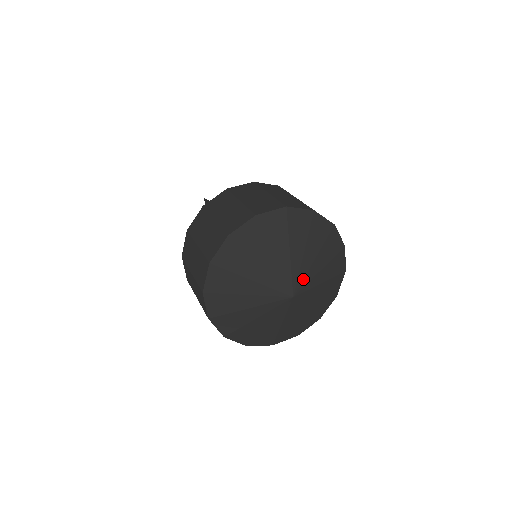
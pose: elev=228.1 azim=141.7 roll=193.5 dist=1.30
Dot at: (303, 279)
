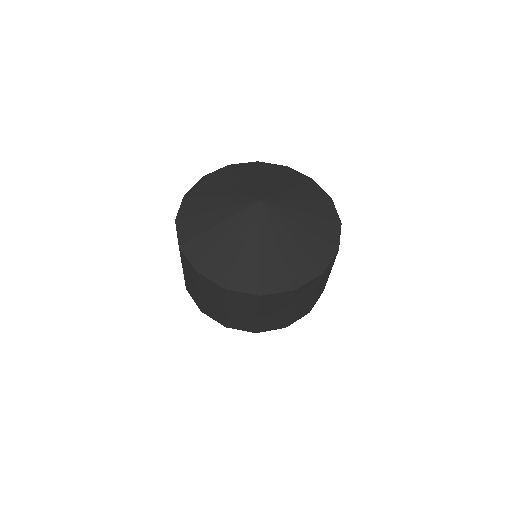
Dot at: (260, 190)
